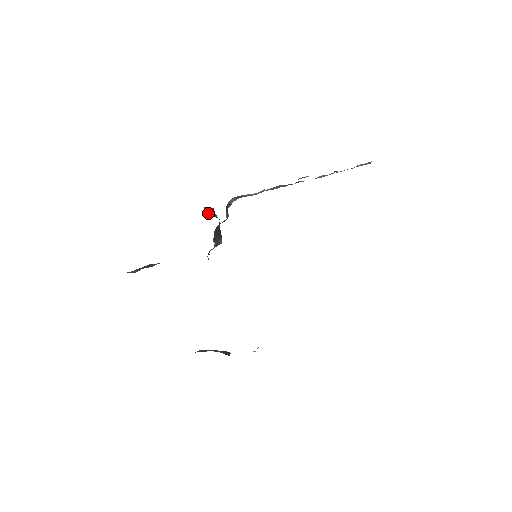
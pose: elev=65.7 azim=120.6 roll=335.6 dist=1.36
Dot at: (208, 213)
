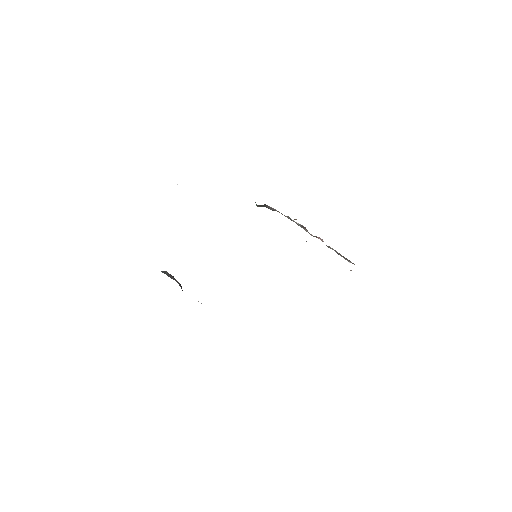
Dot at: occluded
